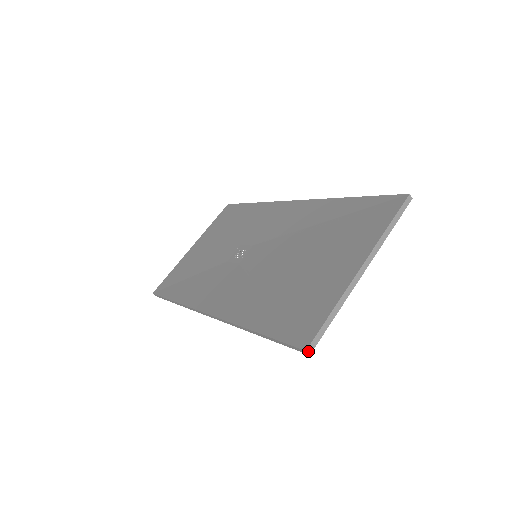
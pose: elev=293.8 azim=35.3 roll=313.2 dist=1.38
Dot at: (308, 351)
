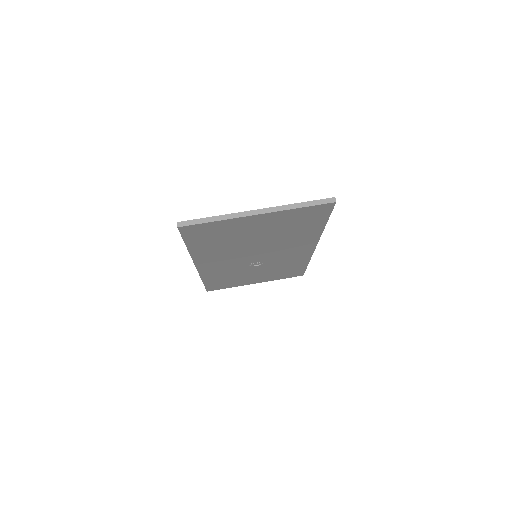
Dot at: (178, 224)
